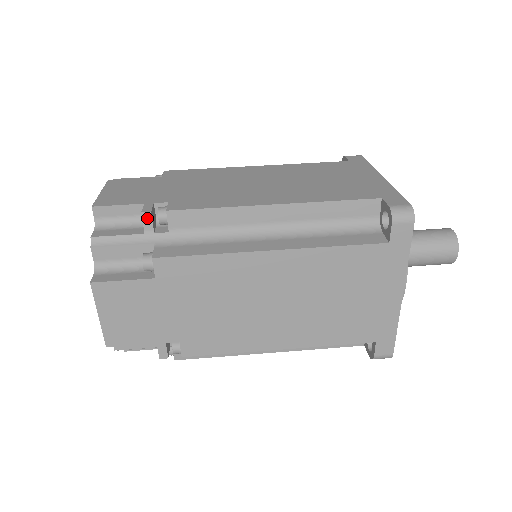
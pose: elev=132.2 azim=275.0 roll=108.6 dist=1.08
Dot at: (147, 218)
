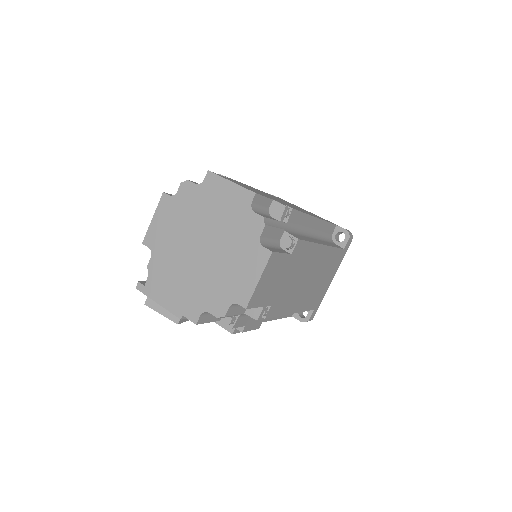
Dot at: occluded
